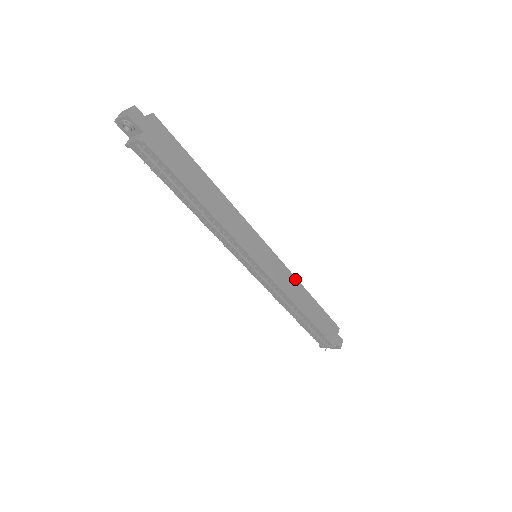
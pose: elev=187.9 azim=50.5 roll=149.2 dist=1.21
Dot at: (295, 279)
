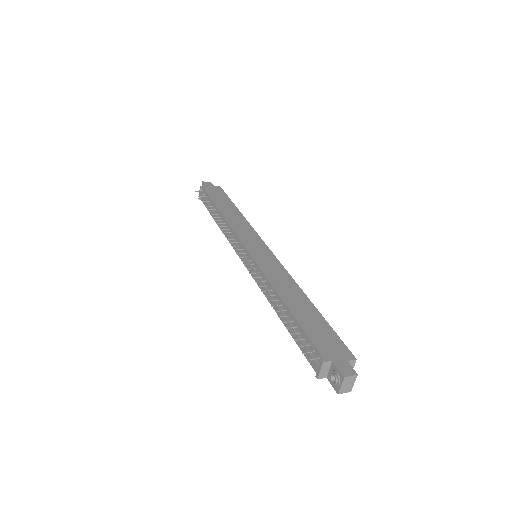
Dot at: (292, 280)
